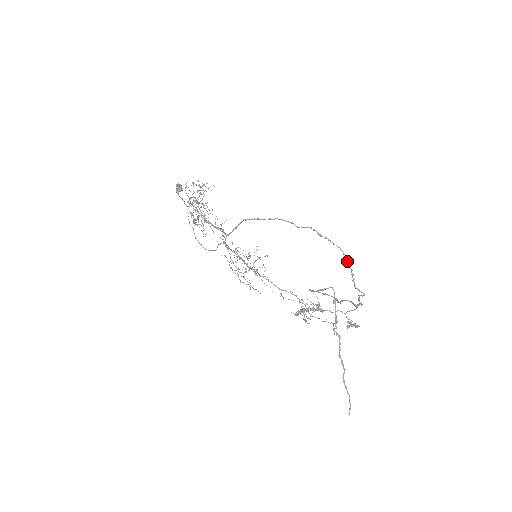
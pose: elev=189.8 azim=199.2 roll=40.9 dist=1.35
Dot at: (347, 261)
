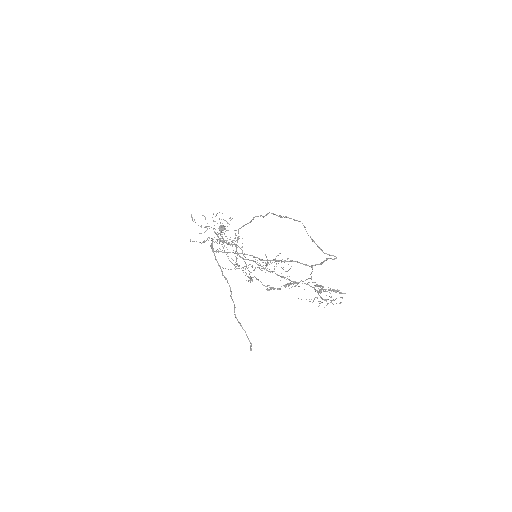
Dot at: occluded
